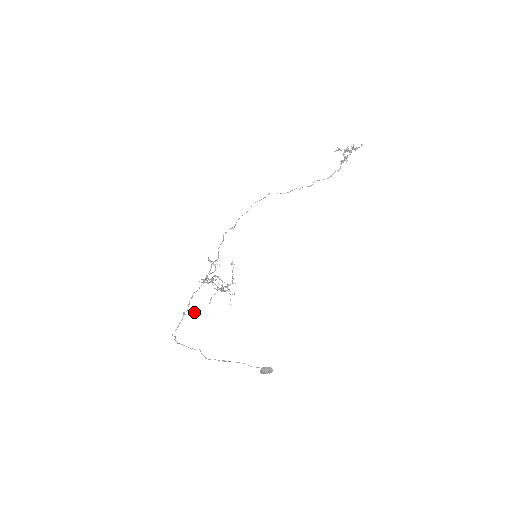
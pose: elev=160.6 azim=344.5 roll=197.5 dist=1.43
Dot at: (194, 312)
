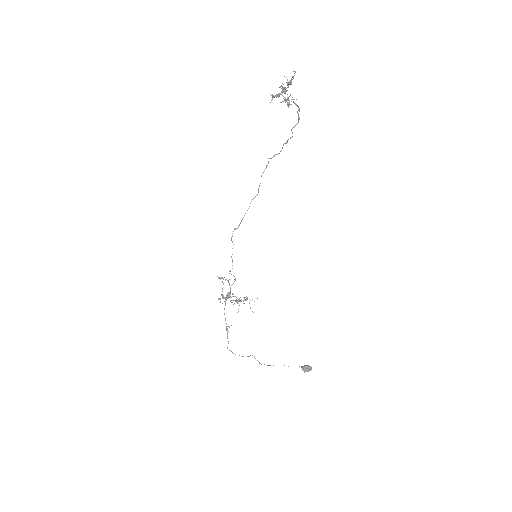
Dot at: occluded
